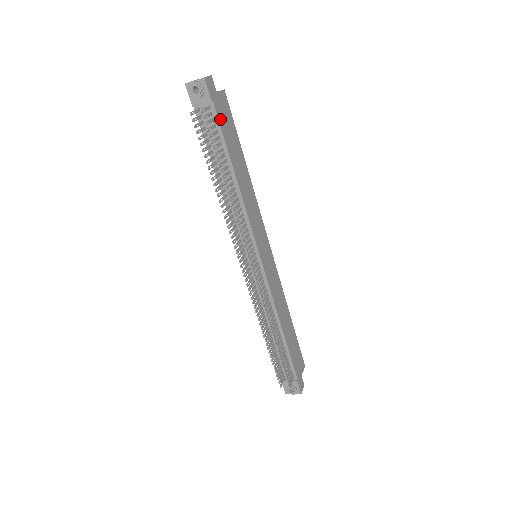
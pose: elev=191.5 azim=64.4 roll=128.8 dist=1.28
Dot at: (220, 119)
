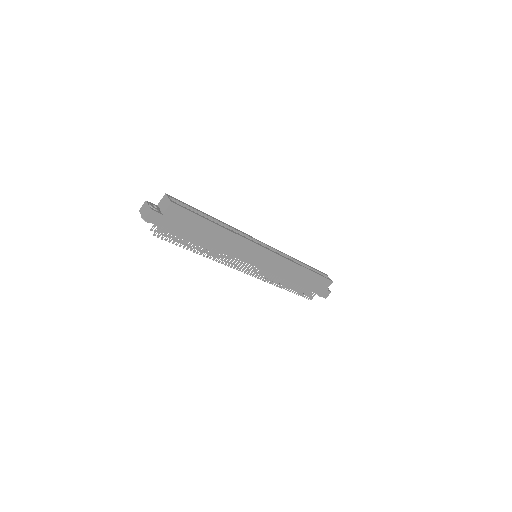
Dot at: (174, 227)
